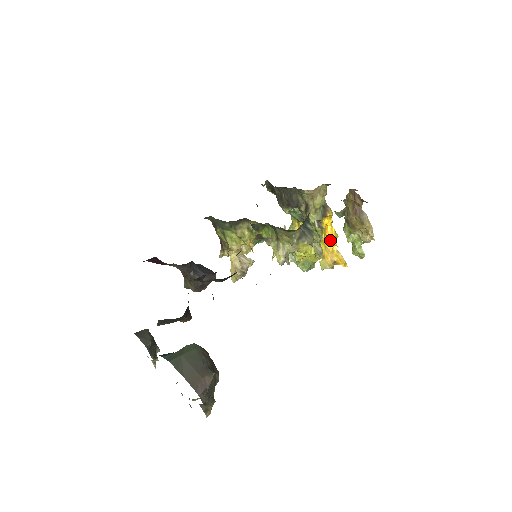
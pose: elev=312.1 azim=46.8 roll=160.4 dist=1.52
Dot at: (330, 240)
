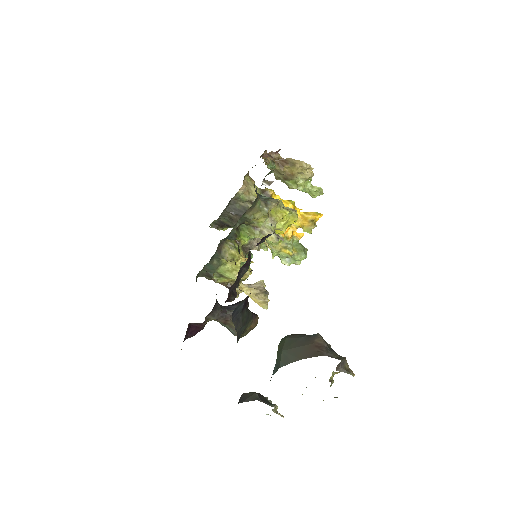
Dot at: occluded
